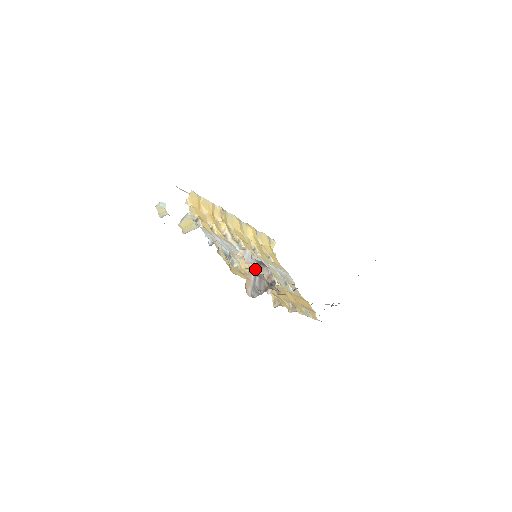
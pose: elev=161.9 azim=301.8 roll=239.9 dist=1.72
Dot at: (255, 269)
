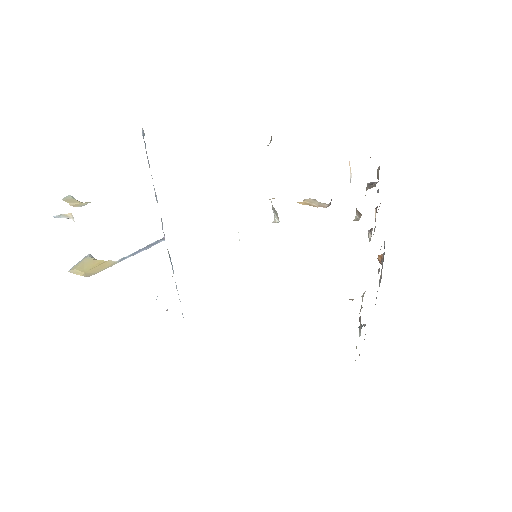
Dot at: (315, 203)
